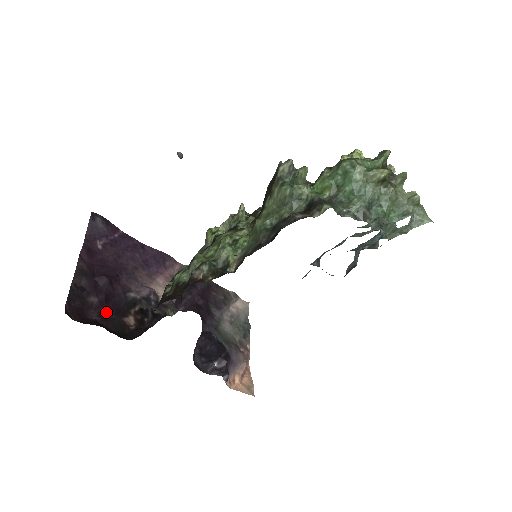
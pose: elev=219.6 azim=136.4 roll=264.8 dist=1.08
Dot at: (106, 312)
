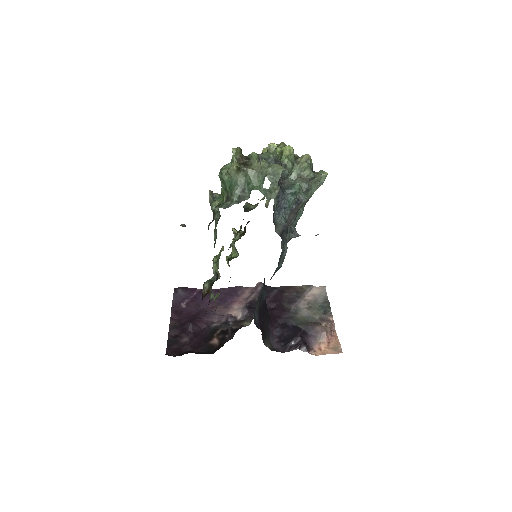
Dot at: (196, 343)
